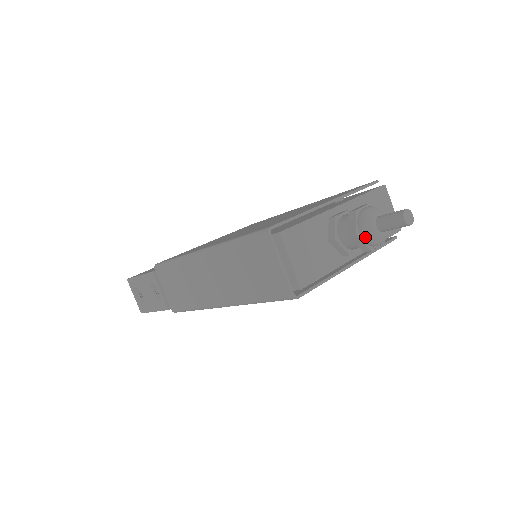
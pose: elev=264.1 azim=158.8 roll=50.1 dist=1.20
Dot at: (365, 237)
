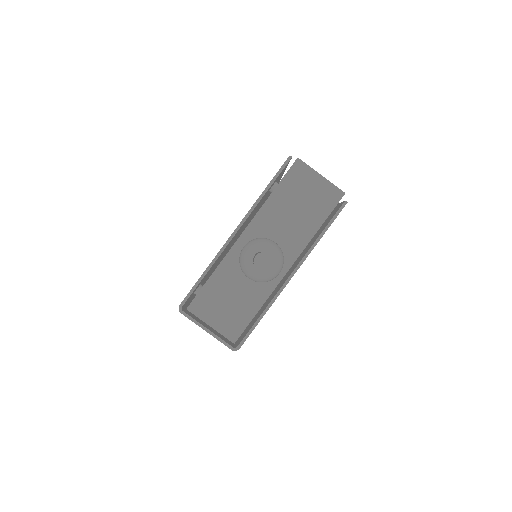
Dot at: (254, 281)
